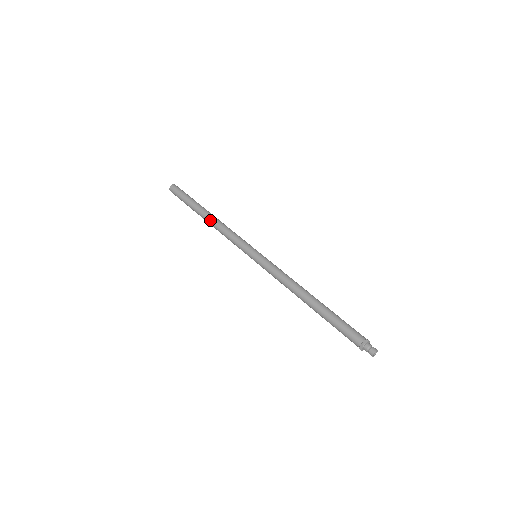
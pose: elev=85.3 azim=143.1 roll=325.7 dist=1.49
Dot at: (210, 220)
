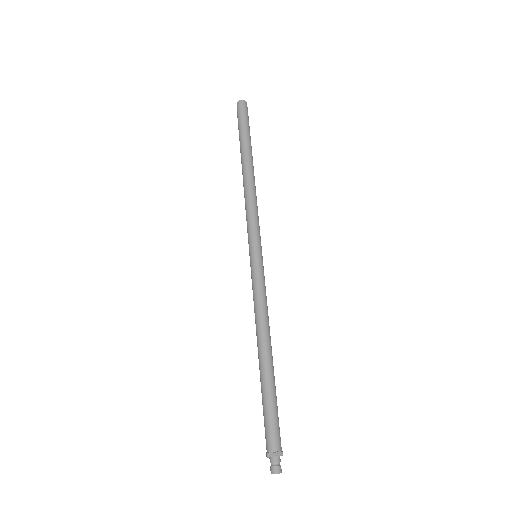
Dot at: (247, 174)
